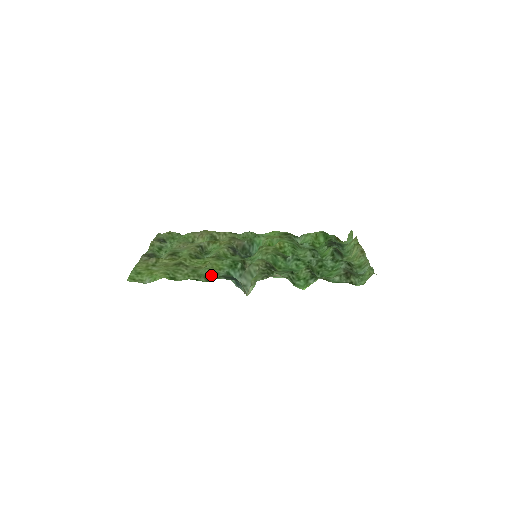
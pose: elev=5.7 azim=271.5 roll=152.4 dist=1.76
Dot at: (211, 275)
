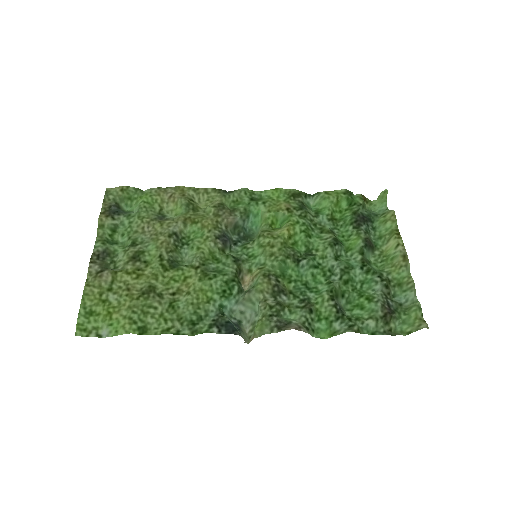
Dot at: (197, 318)
